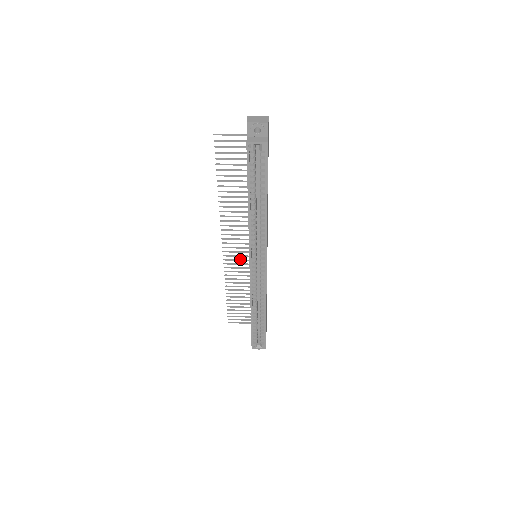
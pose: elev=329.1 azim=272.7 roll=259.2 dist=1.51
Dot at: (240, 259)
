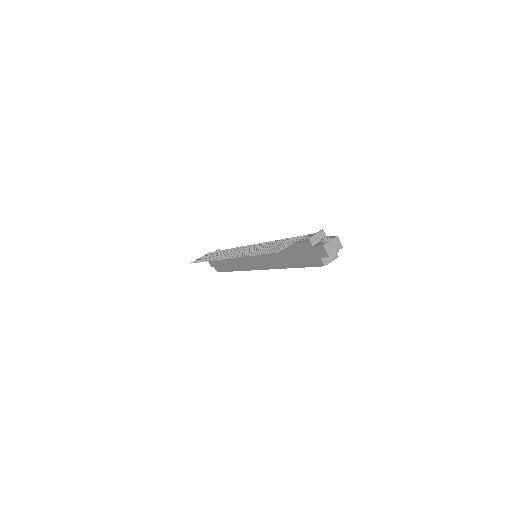
Dot at: (230, 252)
